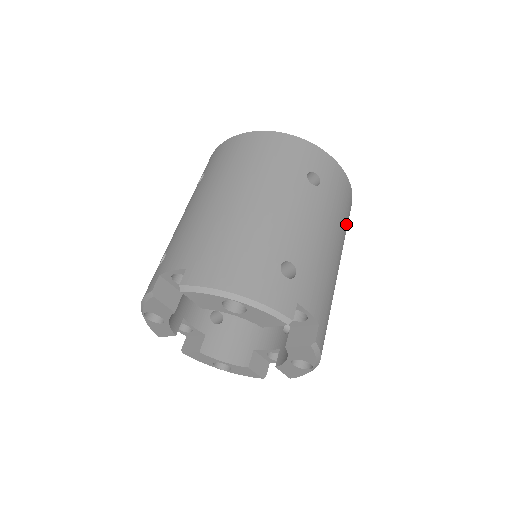
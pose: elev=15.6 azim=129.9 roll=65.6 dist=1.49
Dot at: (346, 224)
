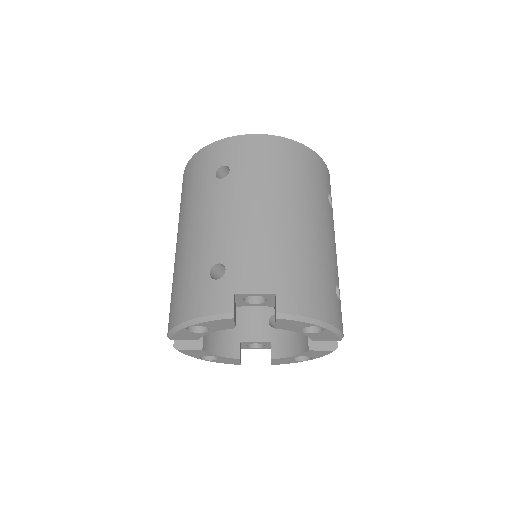
Dot at: occluded
